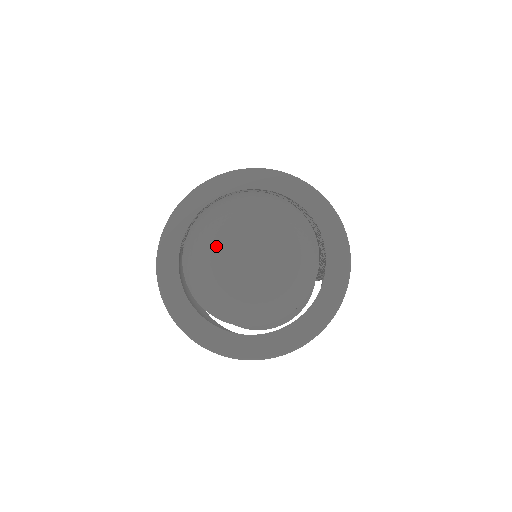
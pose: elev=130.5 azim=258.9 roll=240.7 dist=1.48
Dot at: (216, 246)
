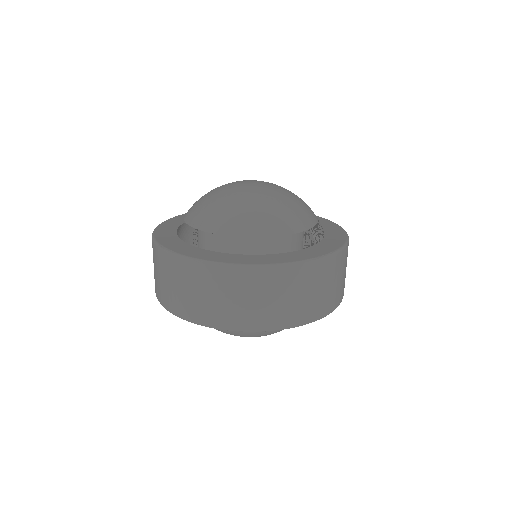
Dot at: occluded
